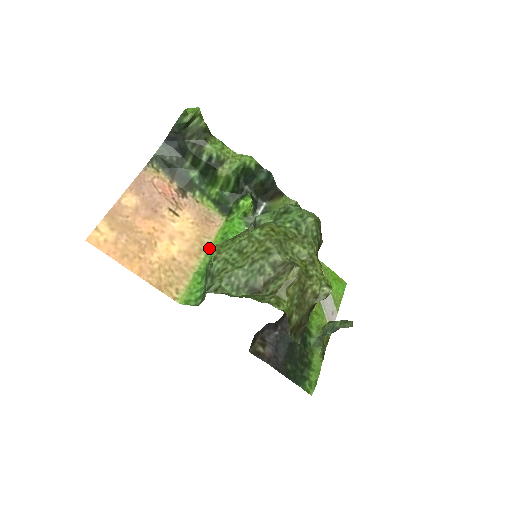
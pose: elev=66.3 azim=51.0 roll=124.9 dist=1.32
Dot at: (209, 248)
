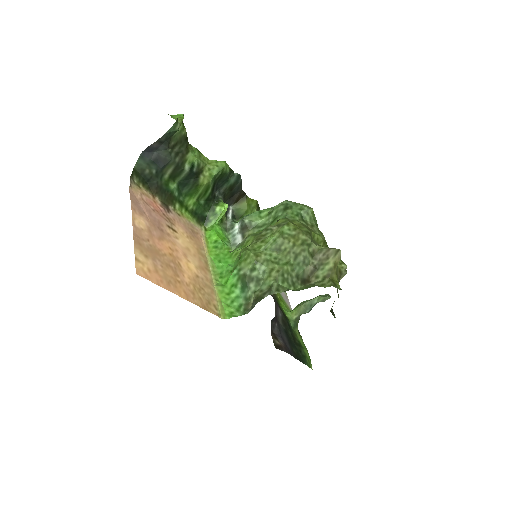
Dot at: (210, 259)
